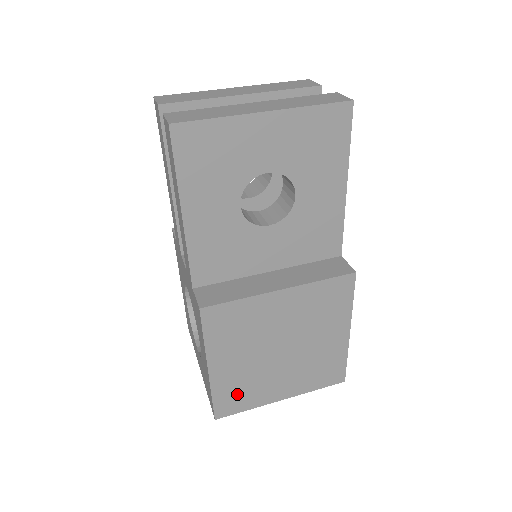
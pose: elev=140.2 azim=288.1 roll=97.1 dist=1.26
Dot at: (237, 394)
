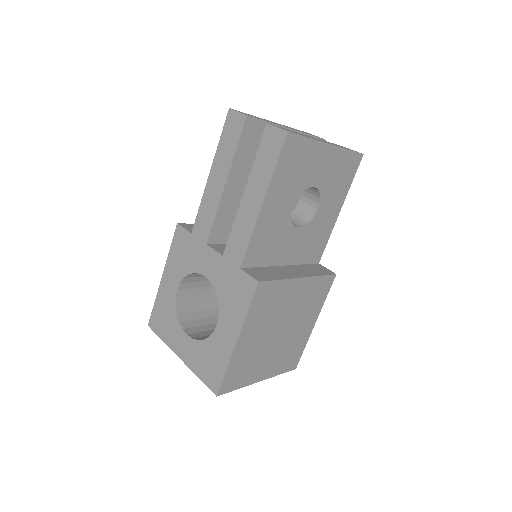
Dot at: (240, 371)
